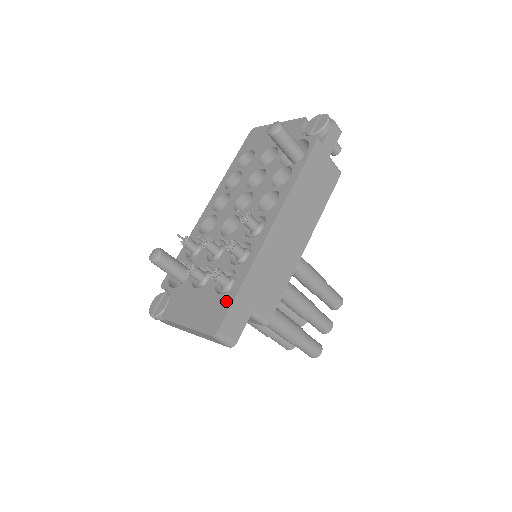
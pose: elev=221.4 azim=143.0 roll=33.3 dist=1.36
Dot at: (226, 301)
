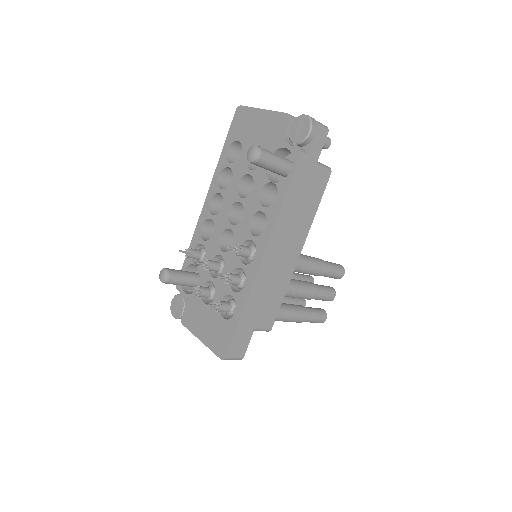
Dot at: (230, 329)
